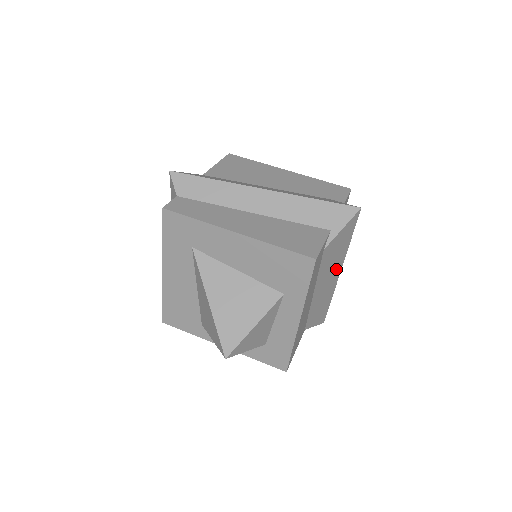
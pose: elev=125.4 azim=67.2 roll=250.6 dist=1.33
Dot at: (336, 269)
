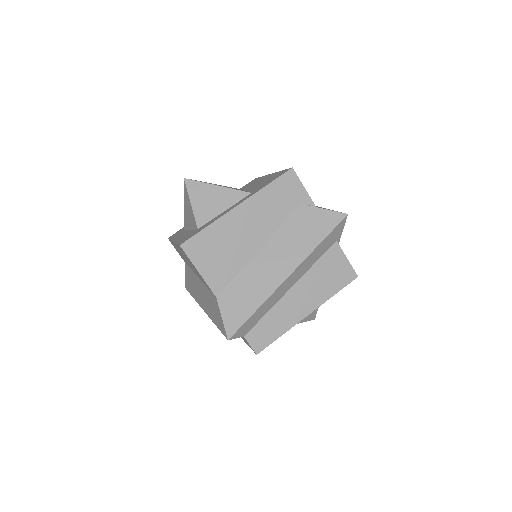
Dot at: occluded
